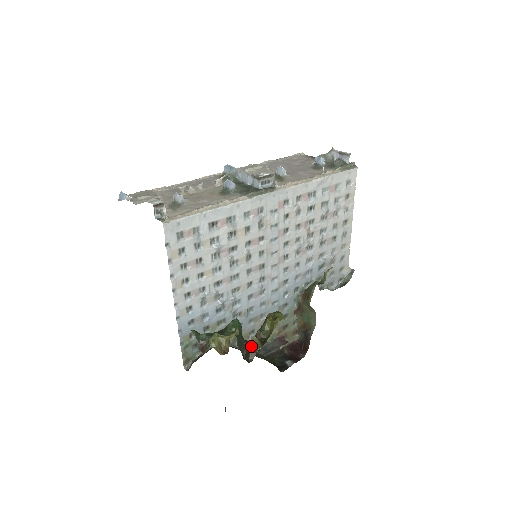
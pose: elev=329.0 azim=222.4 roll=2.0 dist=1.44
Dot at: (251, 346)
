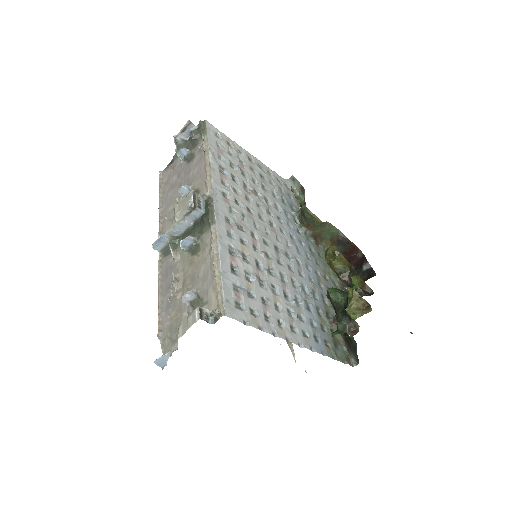
Dot at: (358, 285)
